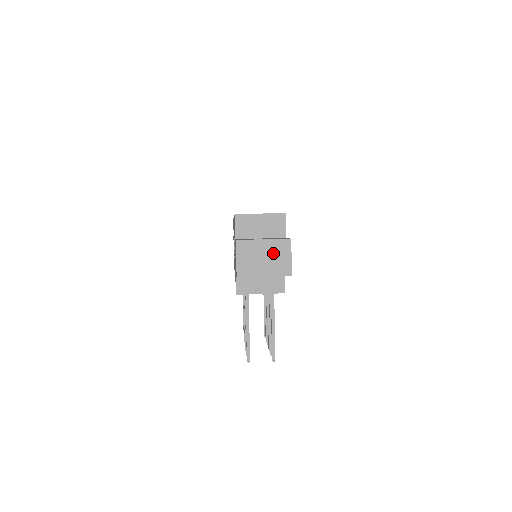
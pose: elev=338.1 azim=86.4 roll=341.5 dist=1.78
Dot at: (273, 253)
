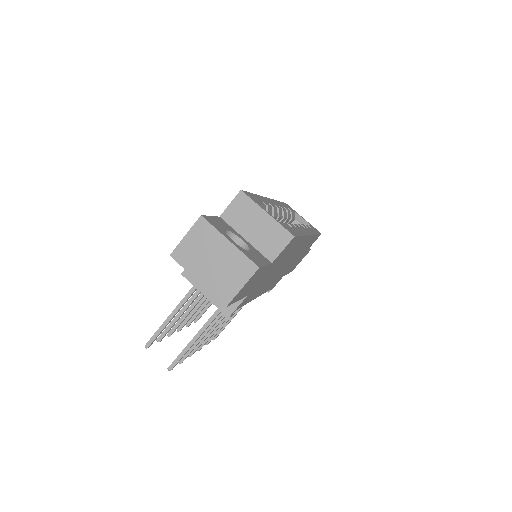
Dot at: (227, 265)
